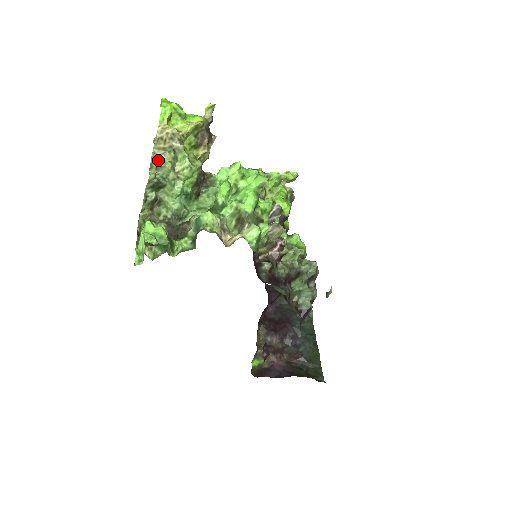
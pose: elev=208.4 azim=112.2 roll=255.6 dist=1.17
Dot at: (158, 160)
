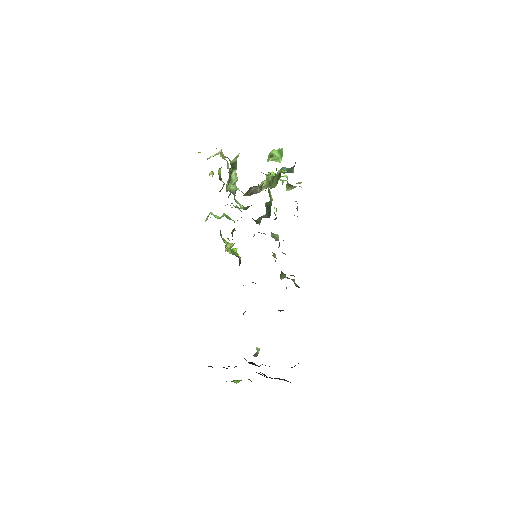
Dot at: (228, 158)
